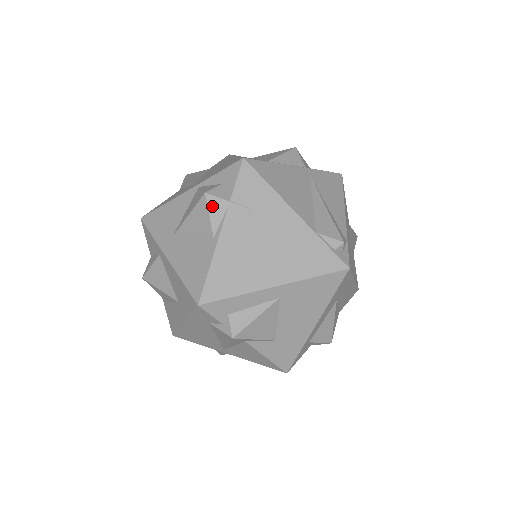
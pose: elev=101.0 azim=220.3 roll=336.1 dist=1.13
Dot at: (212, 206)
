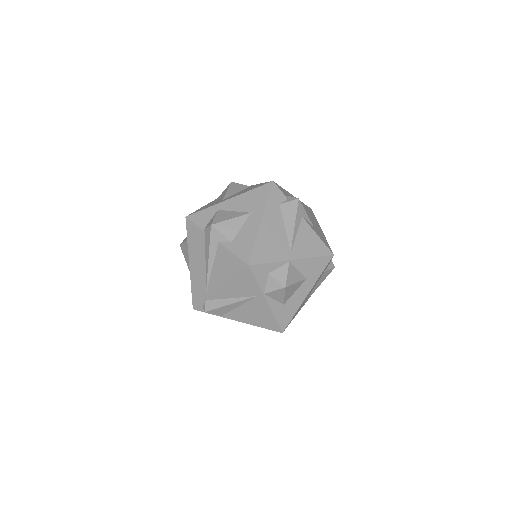
Dot at: (239, 184)
